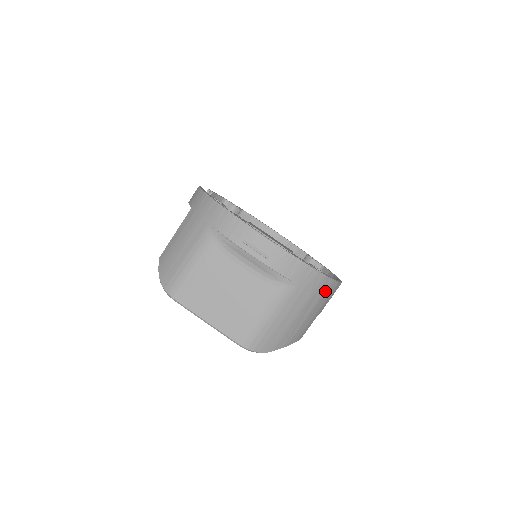
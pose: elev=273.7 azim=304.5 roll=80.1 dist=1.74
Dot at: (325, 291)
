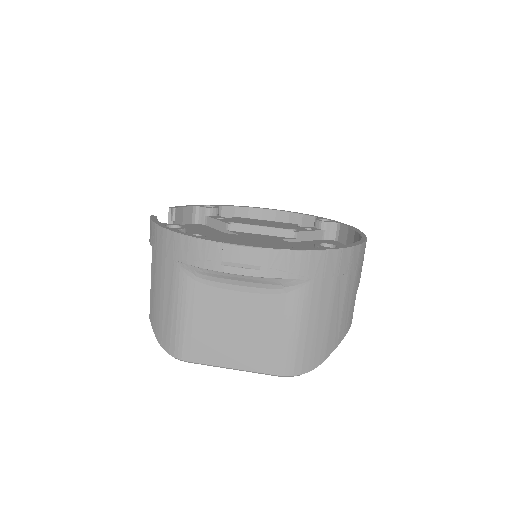
Dot at: (350, 264)
